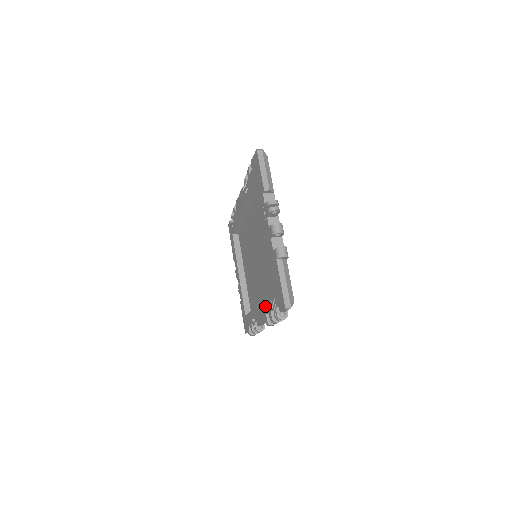
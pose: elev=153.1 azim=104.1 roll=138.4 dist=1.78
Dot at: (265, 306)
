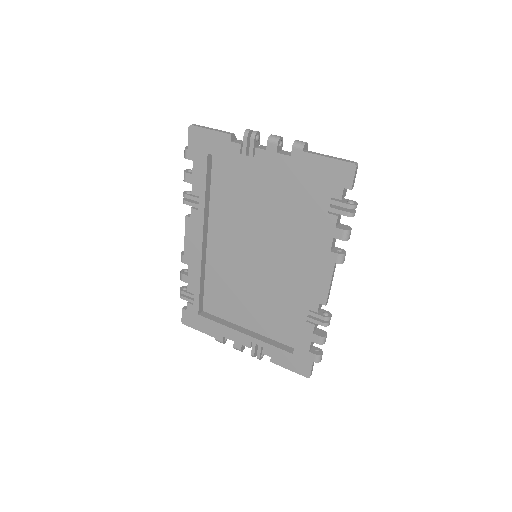
Dot at: (322, 245)
